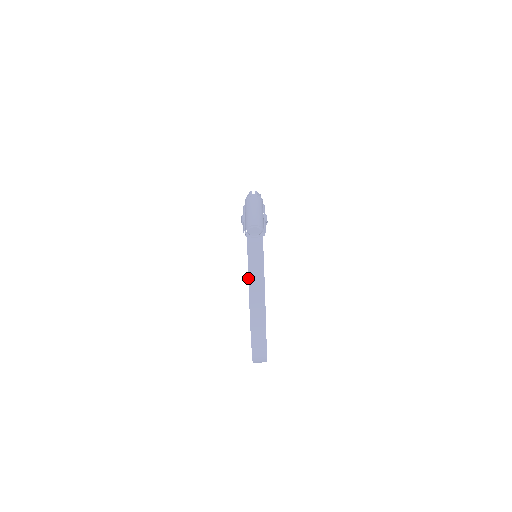
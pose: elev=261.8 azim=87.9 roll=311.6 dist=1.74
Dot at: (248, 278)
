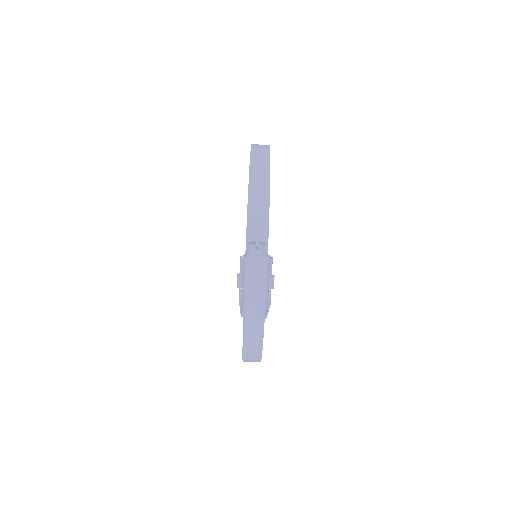
Dot at: (242, 347)
